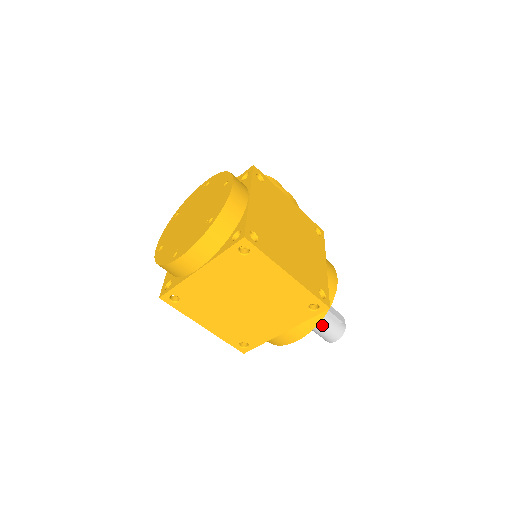
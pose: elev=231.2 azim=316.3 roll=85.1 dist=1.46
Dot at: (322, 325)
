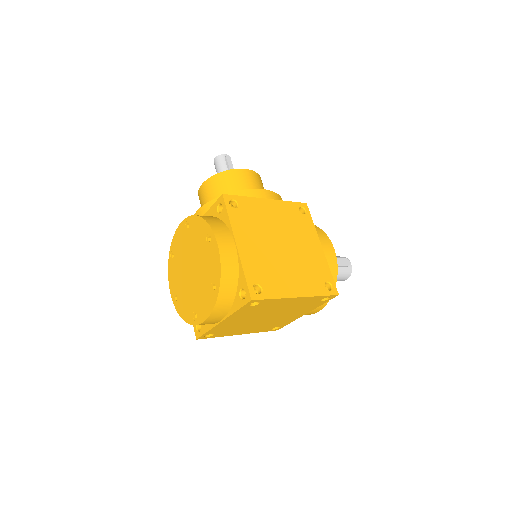
Dot at: occluded
